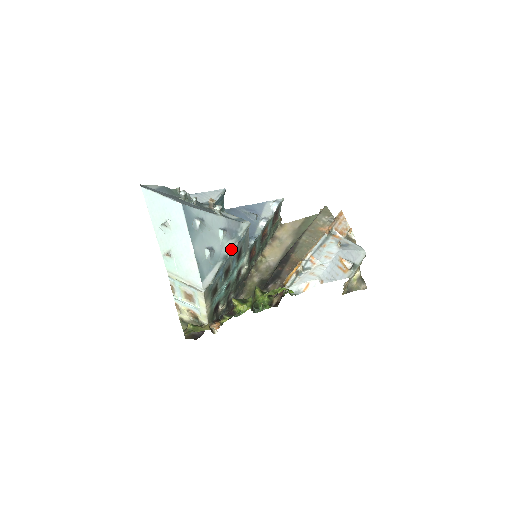
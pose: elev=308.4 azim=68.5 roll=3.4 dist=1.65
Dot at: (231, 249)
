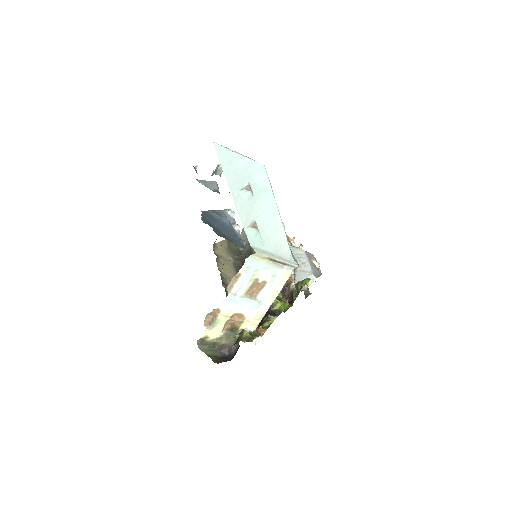
Dot at: occluded
